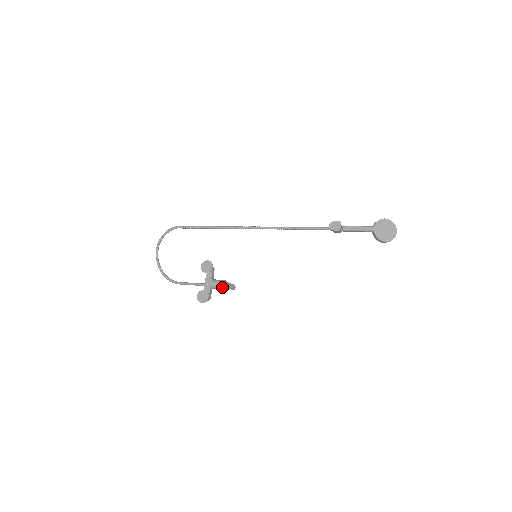
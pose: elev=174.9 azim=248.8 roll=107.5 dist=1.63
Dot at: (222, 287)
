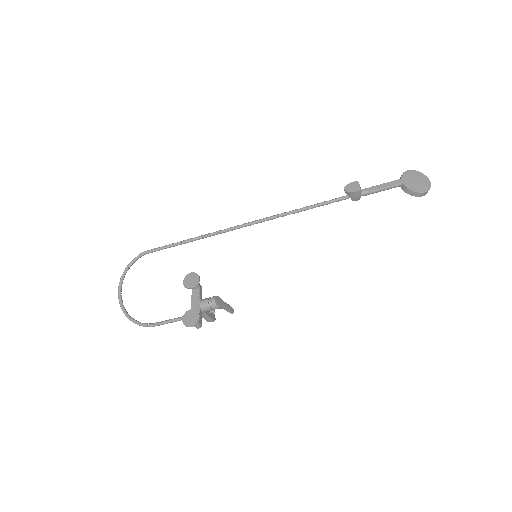
Dot at: (216, 304)
